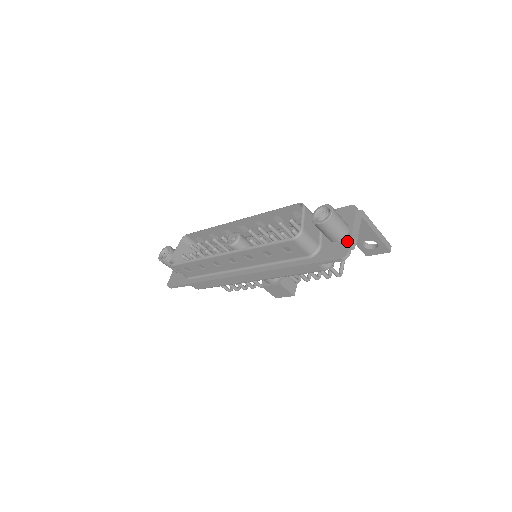
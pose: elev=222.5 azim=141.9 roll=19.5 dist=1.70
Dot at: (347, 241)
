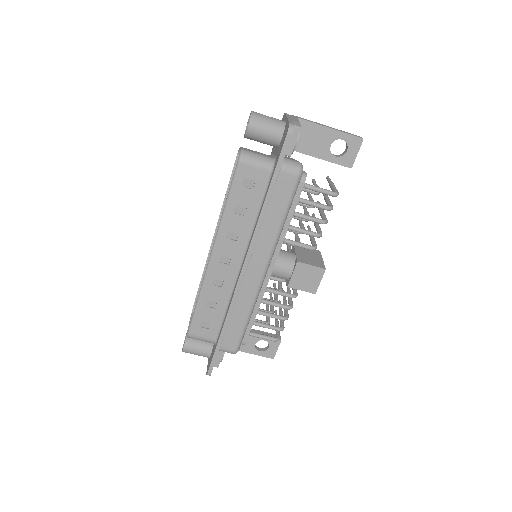
Dot at: (286, 124)
